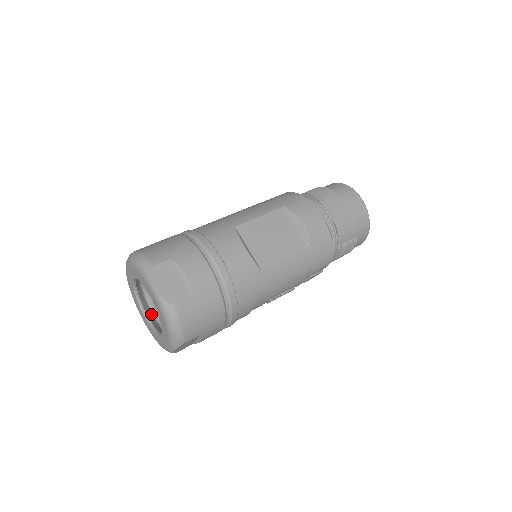
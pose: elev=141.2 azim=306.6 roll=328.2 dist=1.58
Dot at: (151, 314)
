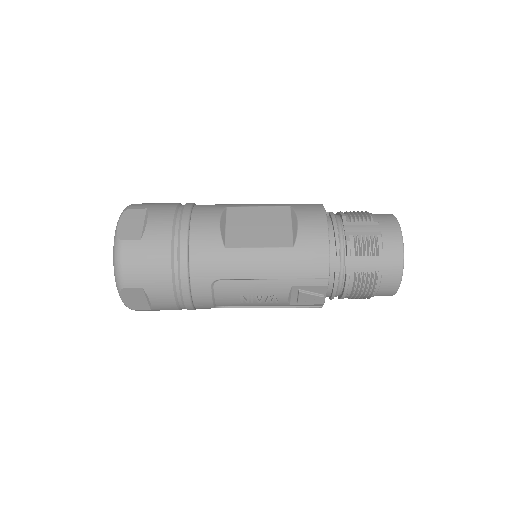
Dot at: occluded
